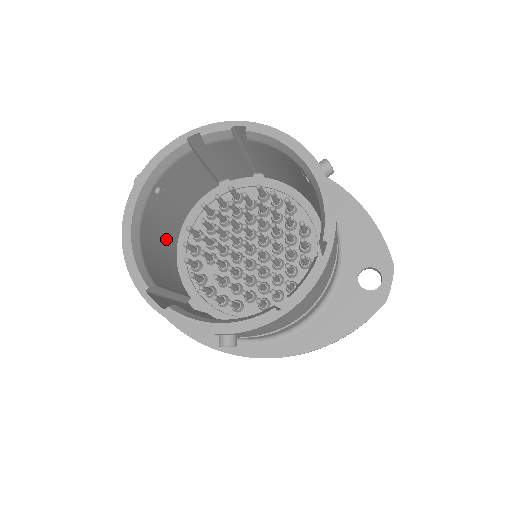
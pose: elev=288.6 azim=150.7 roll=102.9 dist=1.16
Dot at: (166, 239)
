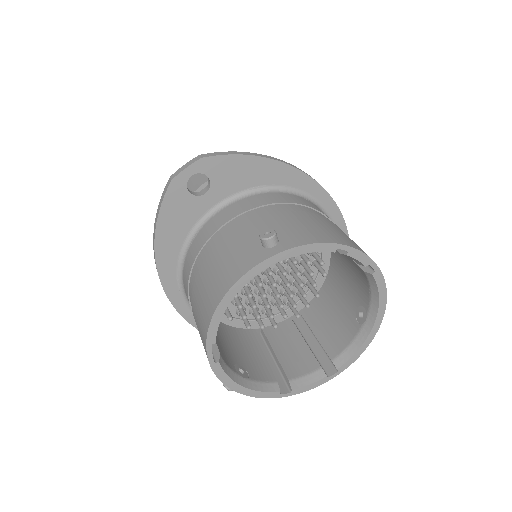
Dot at: occluded
